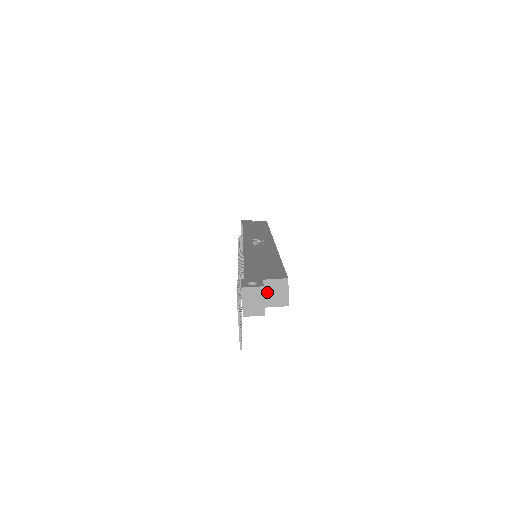
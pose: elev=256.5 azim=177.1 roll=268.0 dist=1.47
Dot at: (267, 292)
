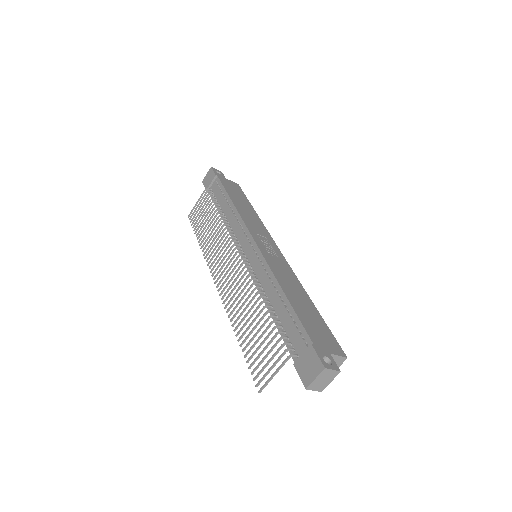
Dot at: occluded
